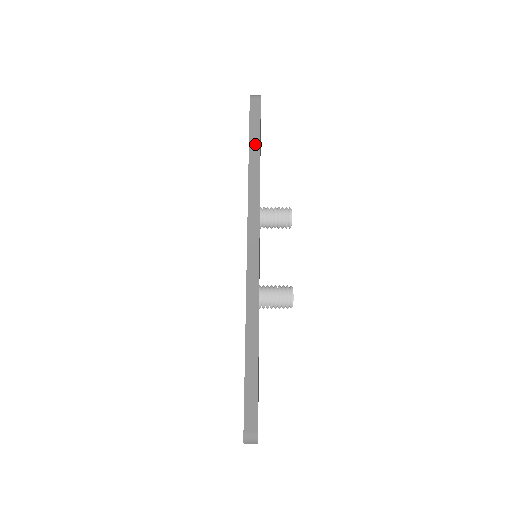
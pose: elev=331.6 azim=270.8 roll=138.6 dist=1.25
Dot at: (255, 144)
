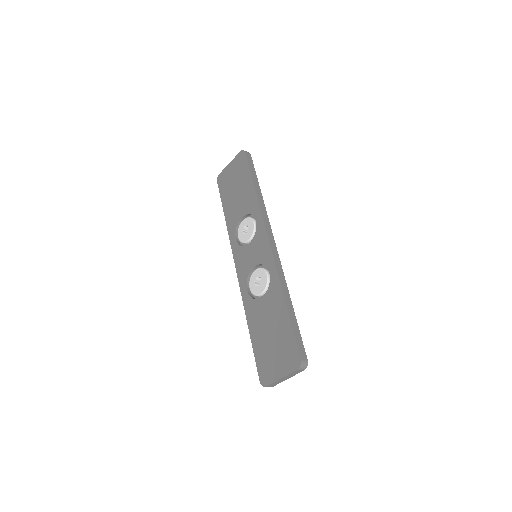
Dot at: (256, 181)
